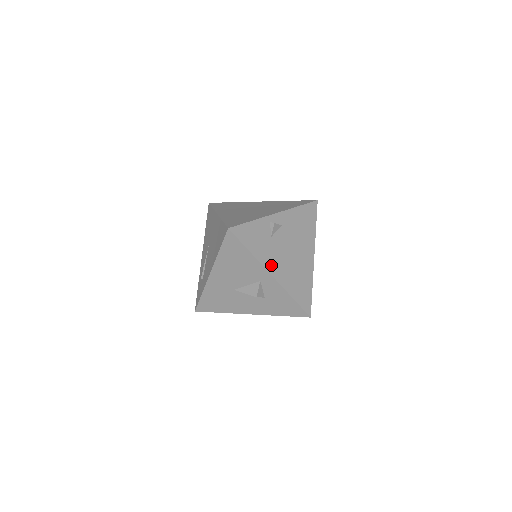
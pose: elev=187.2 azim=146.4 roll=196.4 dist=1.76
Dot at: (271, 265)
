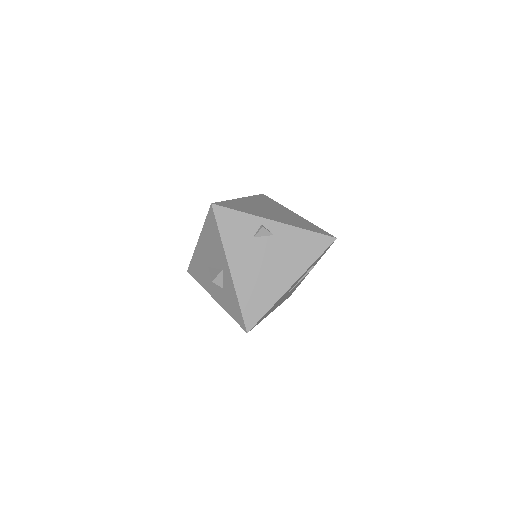
Dot at: (235, 260)
